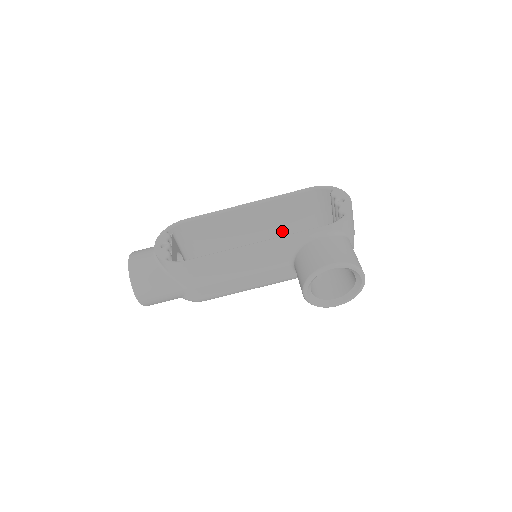
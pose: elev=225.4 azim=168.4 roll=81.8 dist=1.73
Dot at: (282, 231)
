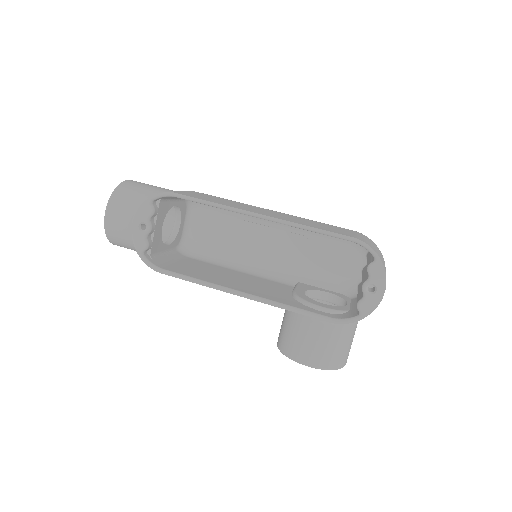
Dot at: occluded
